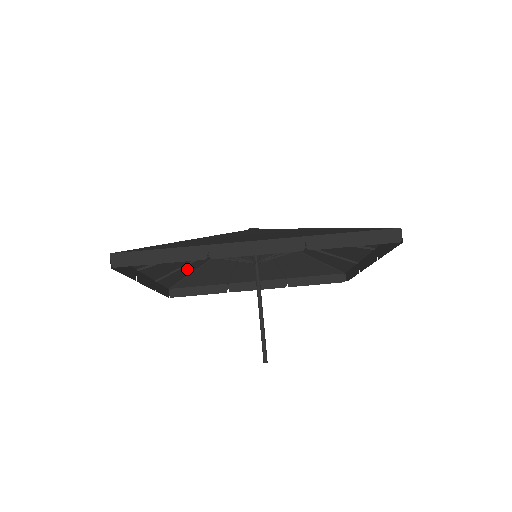
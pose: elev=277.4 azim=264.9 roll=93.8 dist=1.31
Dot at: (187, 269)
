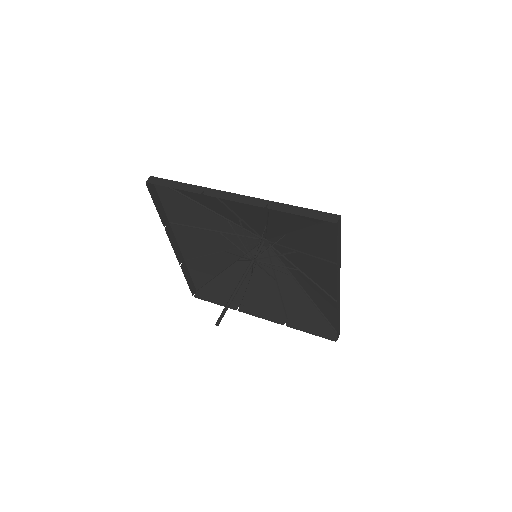
Dot at: (211, 265)
